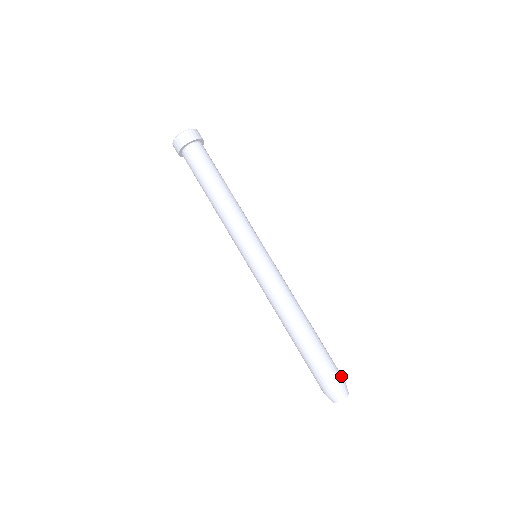
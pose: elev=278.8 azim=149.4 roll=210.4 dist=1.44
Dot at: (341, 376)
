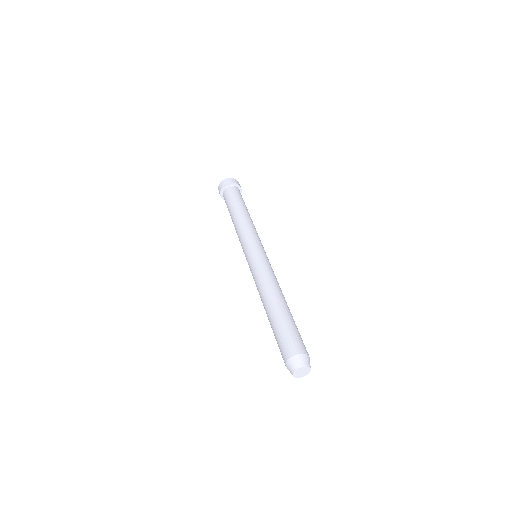
Dot at: (306, 350)
